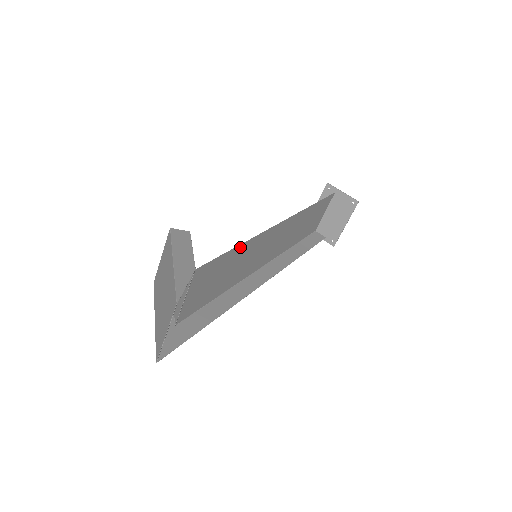
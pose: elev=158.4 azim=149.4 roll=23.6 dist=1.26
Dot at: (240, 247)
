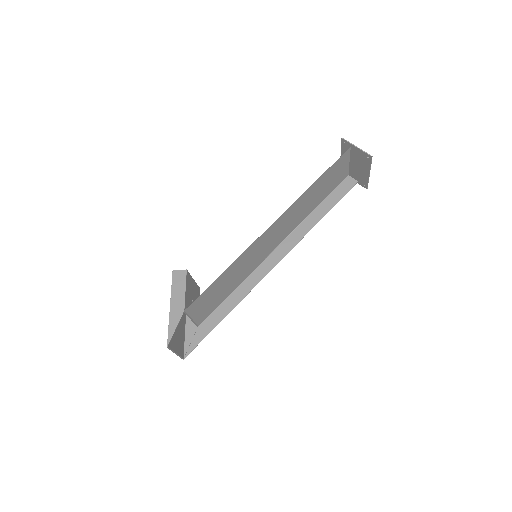
Dot at: (226, 271)
